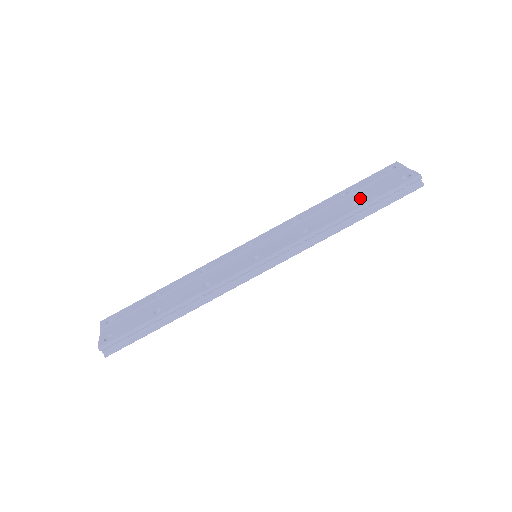
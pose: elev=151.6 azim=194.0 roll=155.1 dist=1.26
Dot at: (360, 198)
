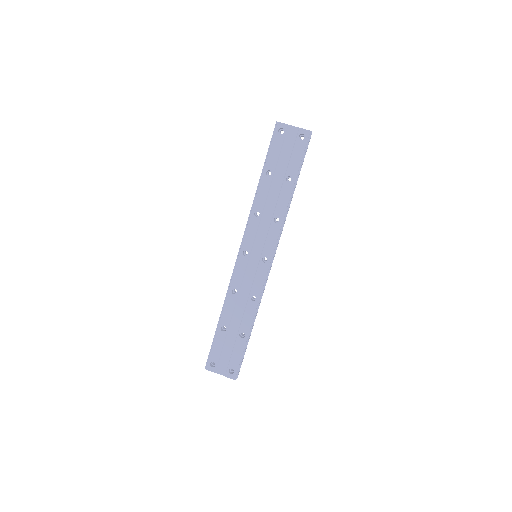
Dot at: (287, 173)
